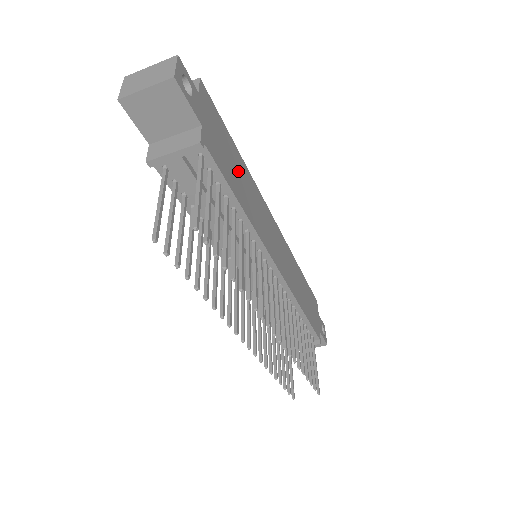
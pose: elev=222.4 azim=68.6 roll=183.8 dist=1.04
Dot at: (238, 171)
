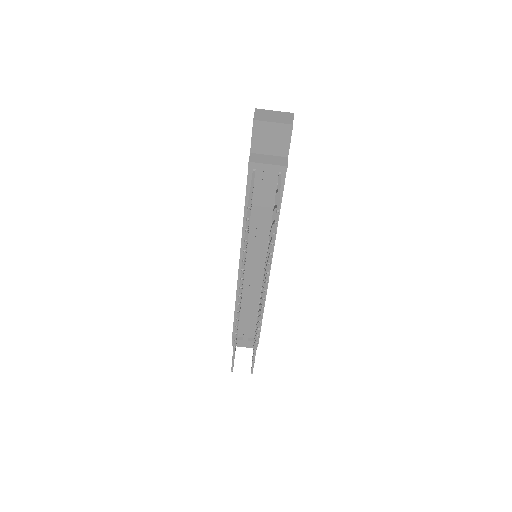
Dot at: occluded
